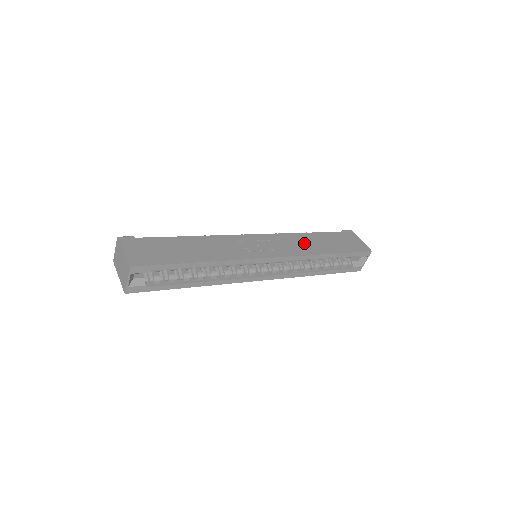
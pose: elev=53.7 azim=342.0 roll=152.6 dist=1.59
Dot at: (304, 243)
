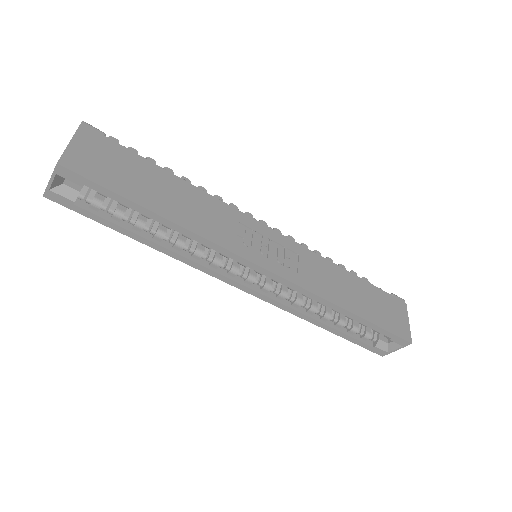
Dot at: (328, 278)
